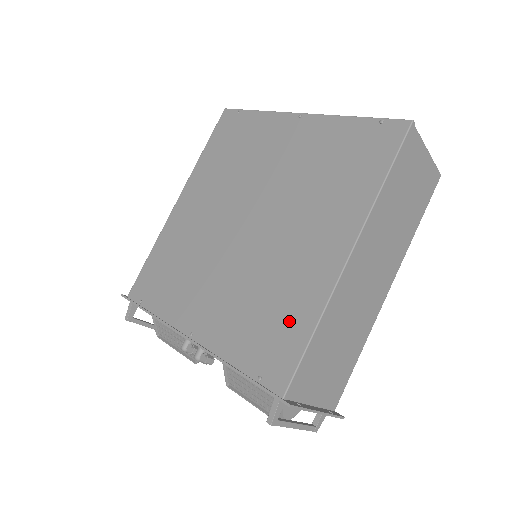
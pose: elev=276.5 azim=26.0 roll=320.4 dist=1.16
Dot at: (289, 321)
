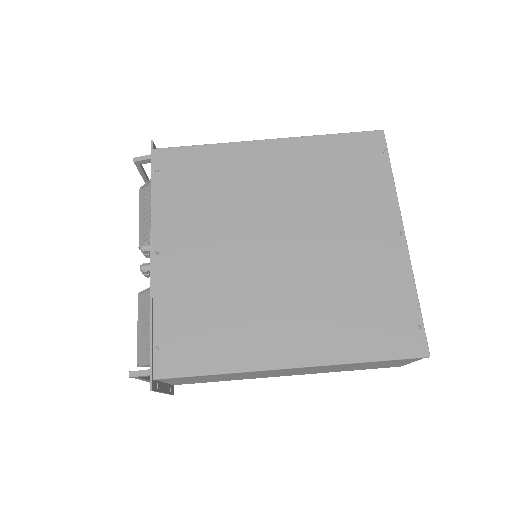
Dot at: (214, 346)
